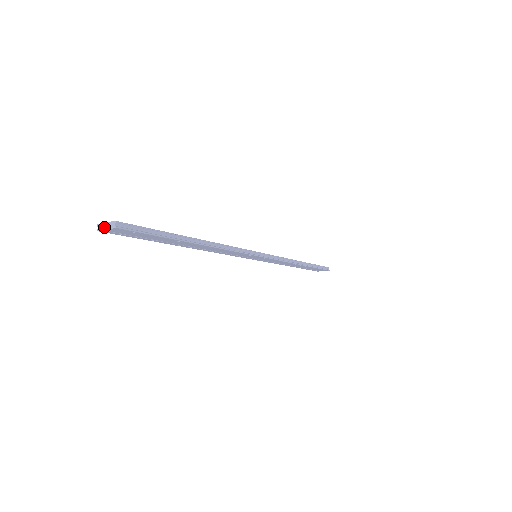
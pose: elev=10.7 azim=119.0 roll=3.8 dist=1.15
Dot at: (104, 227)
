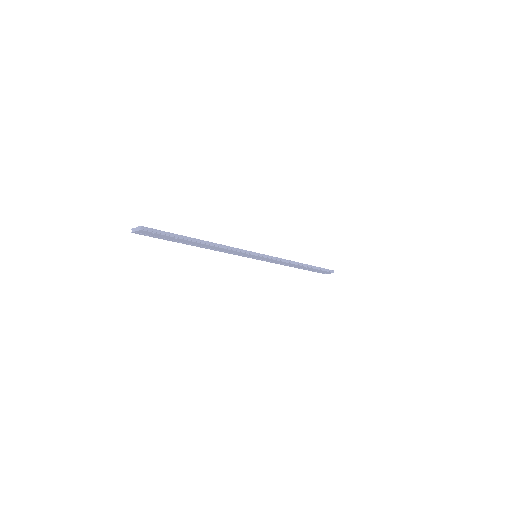
Dot at: (135, 230)
